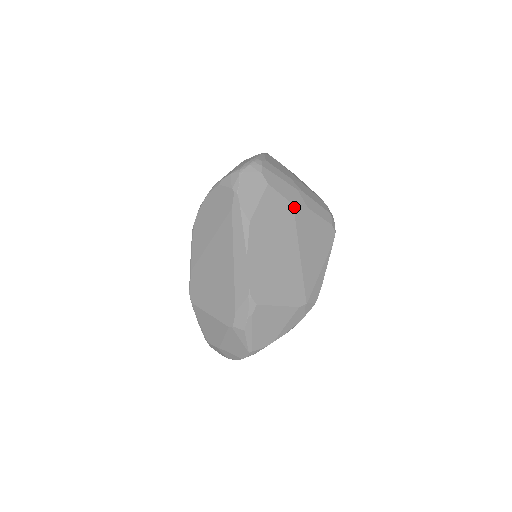
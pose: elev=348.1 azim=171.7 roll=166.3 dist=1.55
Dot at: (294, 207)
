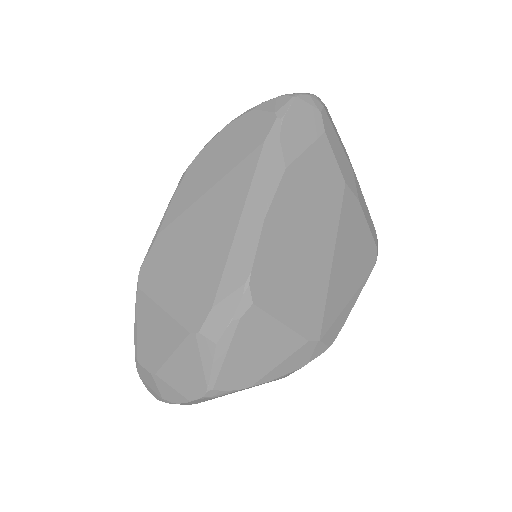
Dot at: (345, 187)
